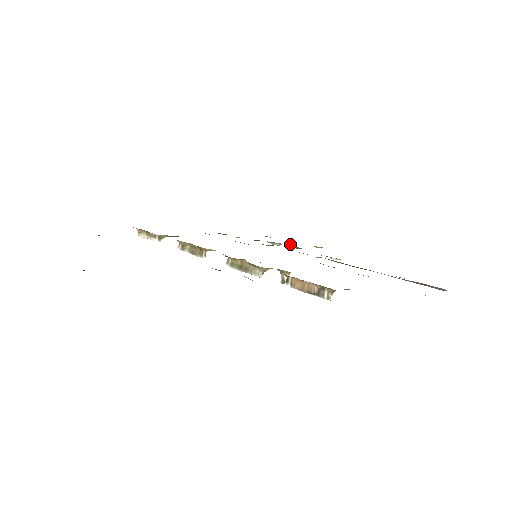
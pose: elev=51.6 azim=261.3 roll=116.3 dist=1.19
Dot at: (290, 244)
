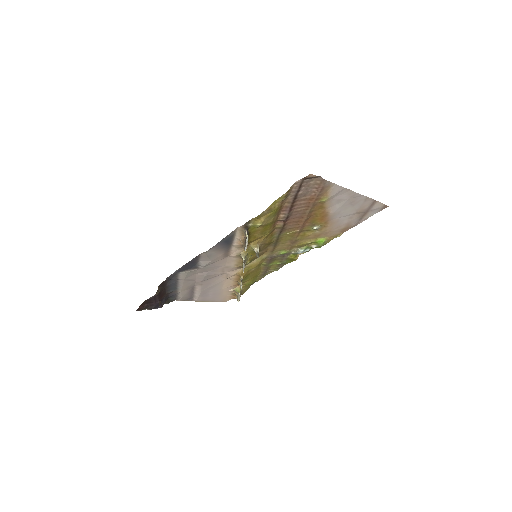
Dot at: (308, 245)
